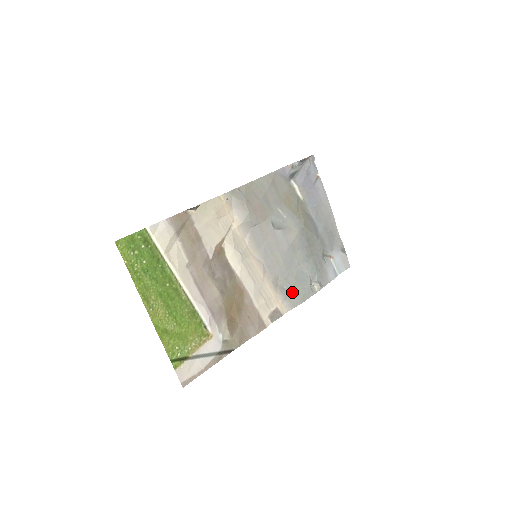
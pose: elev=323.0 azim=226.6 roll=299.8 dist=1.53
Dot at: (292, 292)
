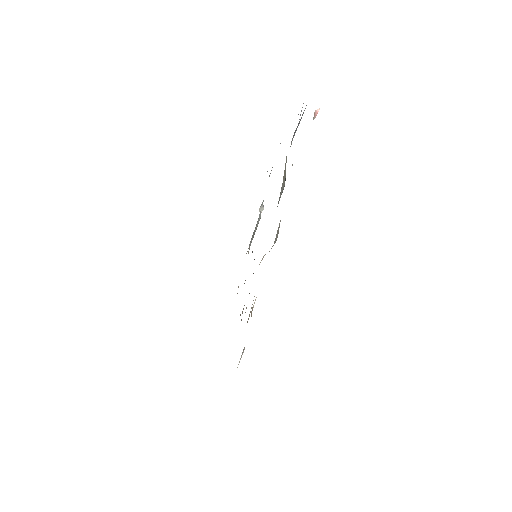
Dot at: (252, 238)
